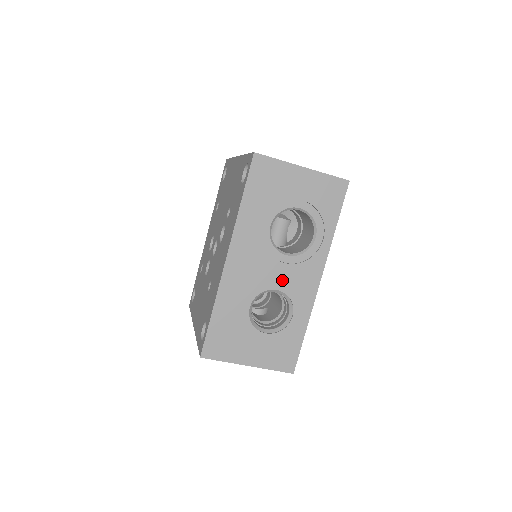
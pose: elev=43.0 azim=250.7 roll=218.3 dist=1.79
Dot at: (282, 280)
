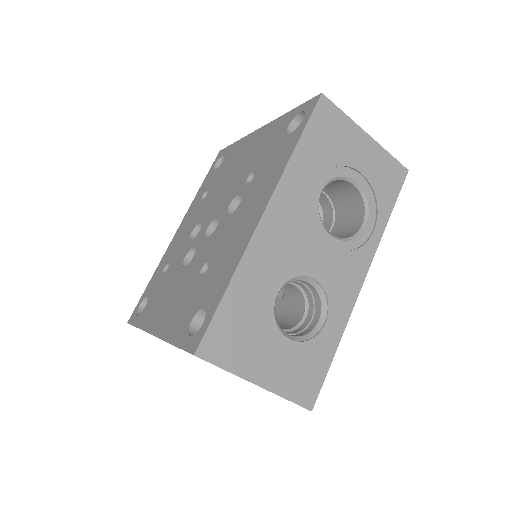
Dot at: (322, 267)
